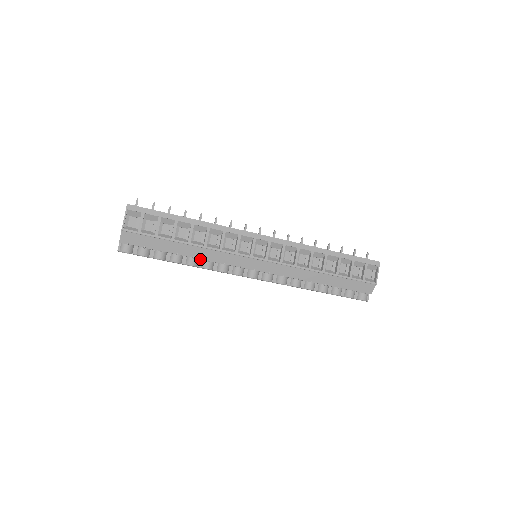
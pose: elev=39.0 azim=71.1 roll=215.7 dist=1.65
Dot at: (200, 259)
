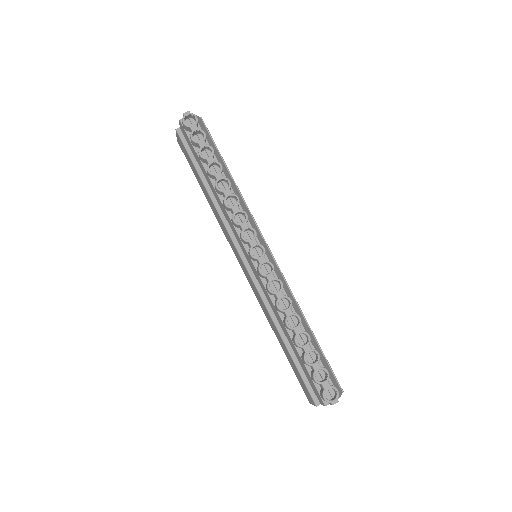
Dot at: occluded
